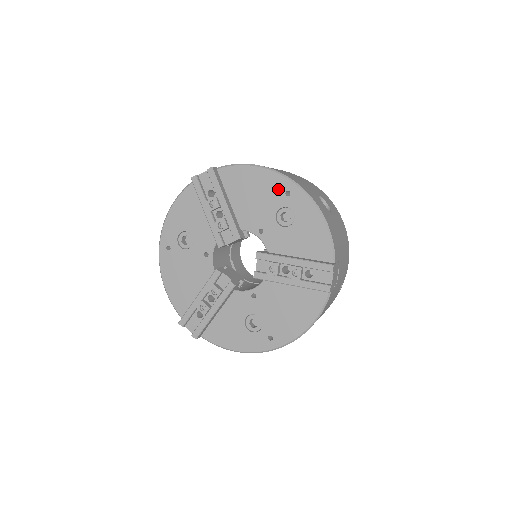
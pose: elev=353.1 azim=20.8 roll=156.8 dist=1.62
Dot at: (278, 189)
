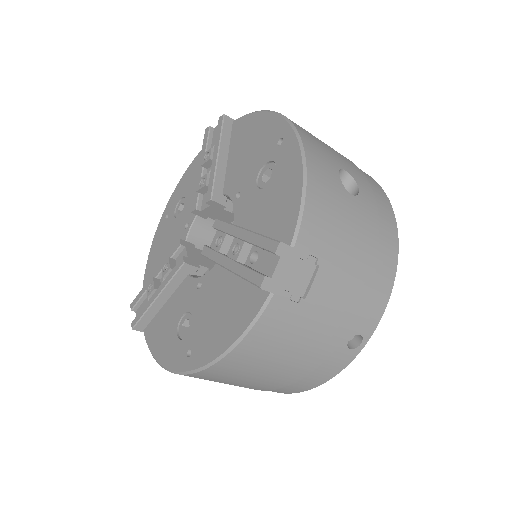
Dot at: (273, 137)
